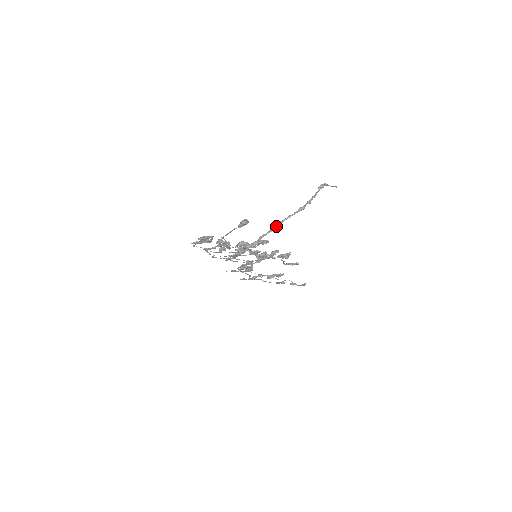
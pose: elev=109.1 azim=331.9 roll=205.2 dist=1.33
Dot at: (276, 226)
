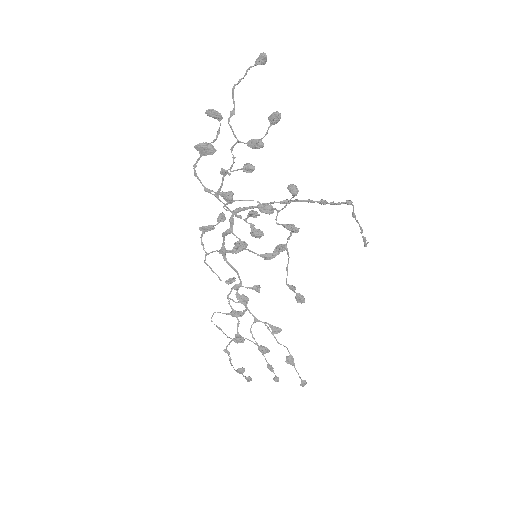
Dot at: (290, 200)
